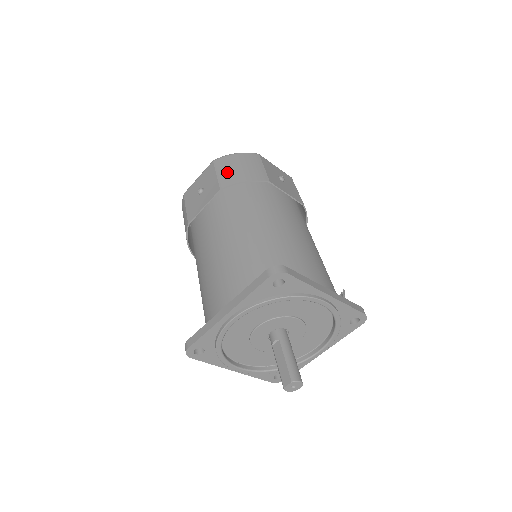
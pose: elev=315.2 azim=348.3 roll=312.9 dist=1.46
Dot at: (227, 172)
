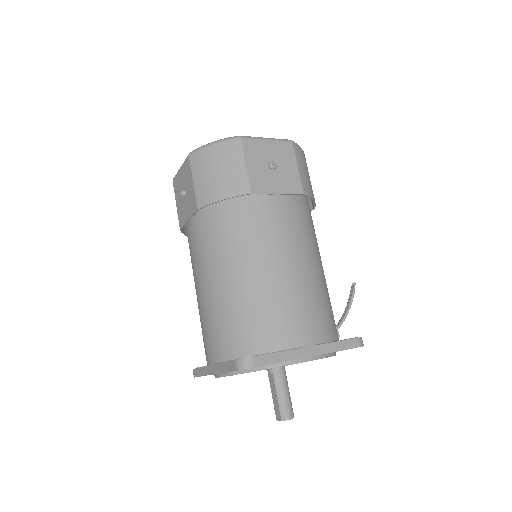
Dot at: (203, 181)
